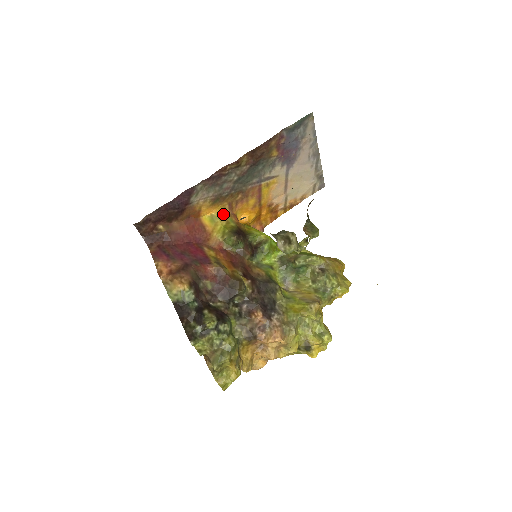
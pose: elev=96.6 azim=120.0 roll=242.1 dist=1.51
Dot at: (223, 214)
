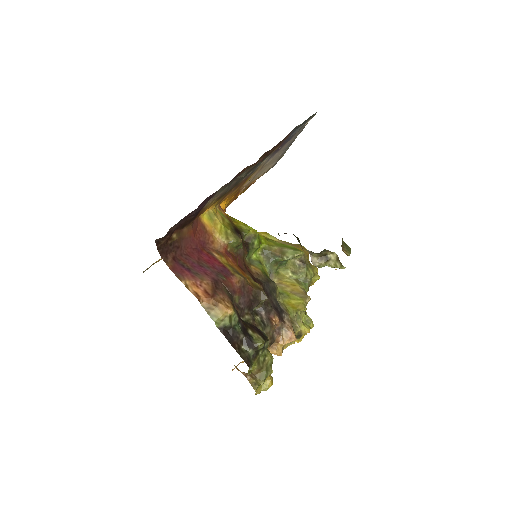
Dot at: (215, 208)
